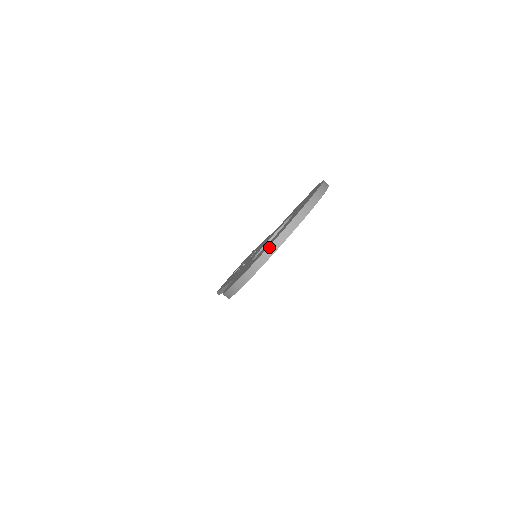
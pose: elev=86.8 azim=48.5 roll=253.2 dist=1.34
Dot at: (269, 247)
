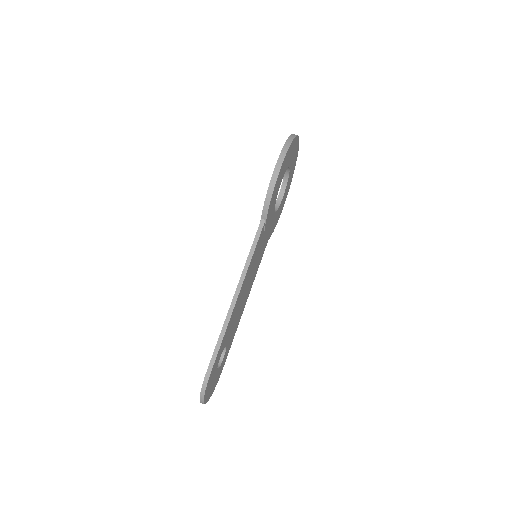
Dot at: occluded
